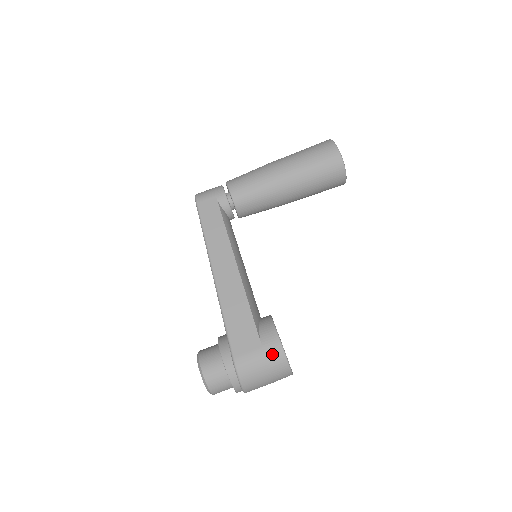
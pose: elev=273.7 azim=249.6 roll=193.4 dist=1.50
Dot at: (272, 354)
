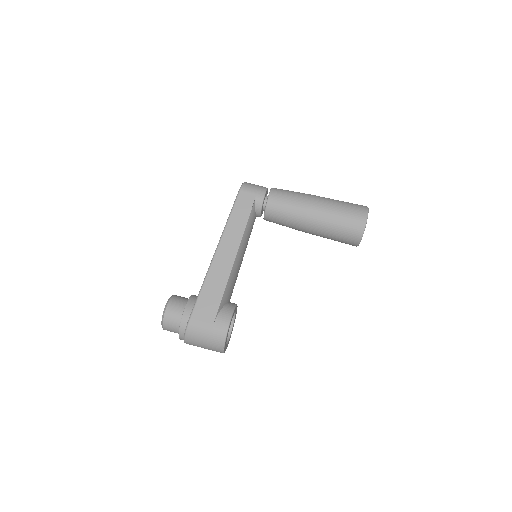
Dot at: (217, 333)
